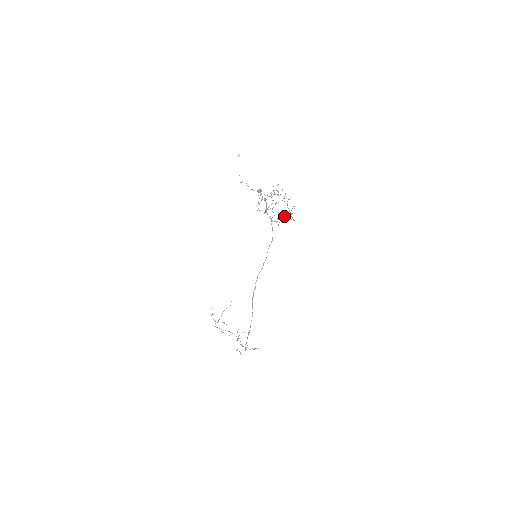
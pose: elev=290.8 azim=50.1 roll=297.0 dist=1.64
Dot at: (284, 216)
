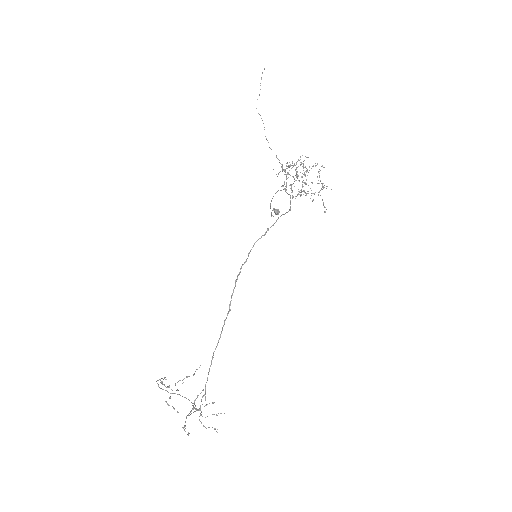
Dot at: occluded
